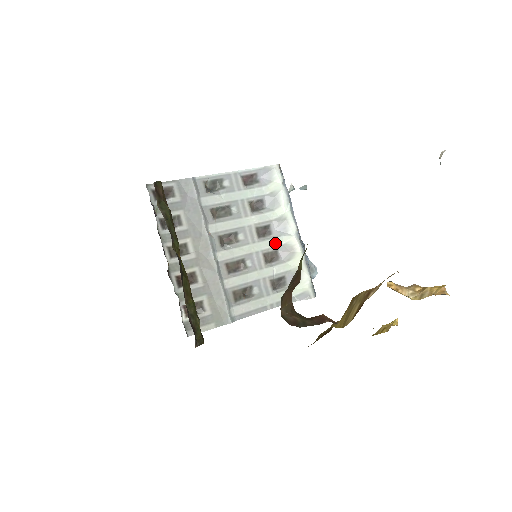
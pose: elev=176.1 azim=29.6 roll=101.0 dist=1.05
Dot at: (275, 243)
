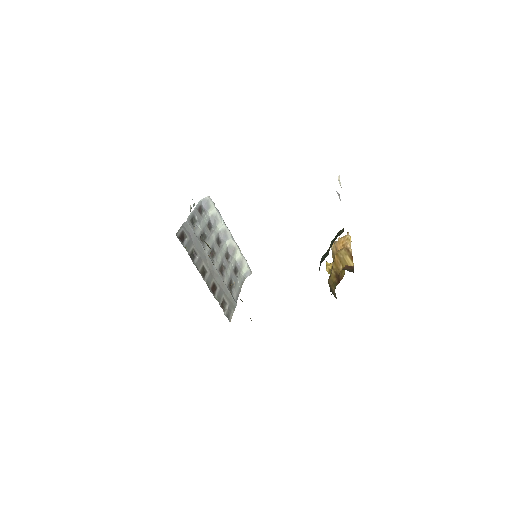
Dot at: (225, 247)
